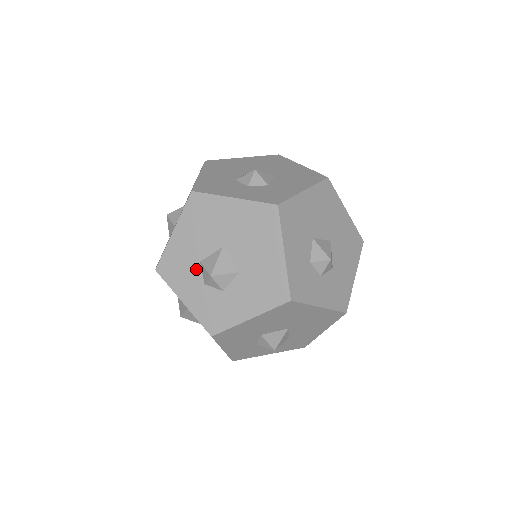
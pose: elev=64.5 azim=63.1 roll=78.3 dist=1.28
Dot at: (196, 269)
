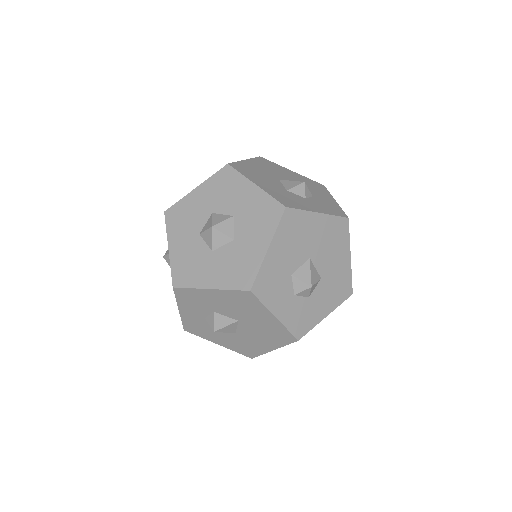
Dot at: (288, 282)
